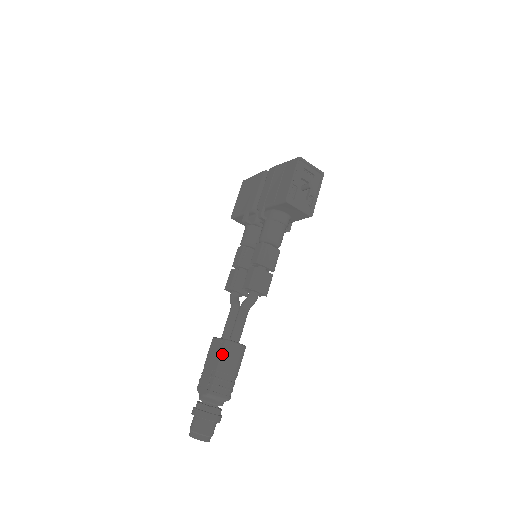
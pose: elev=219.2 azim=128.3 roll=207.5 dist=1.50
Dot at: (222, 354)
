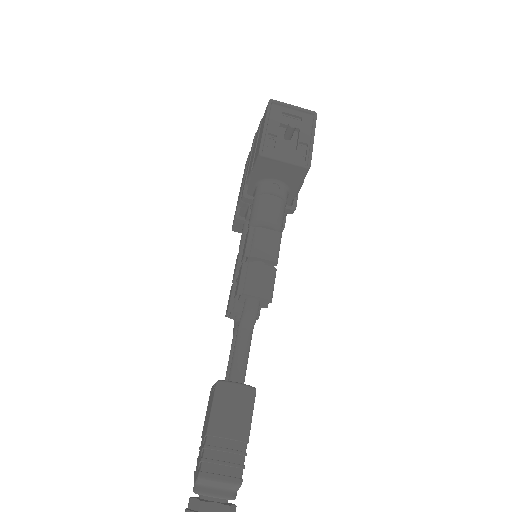
Dot at: (213, 405)
